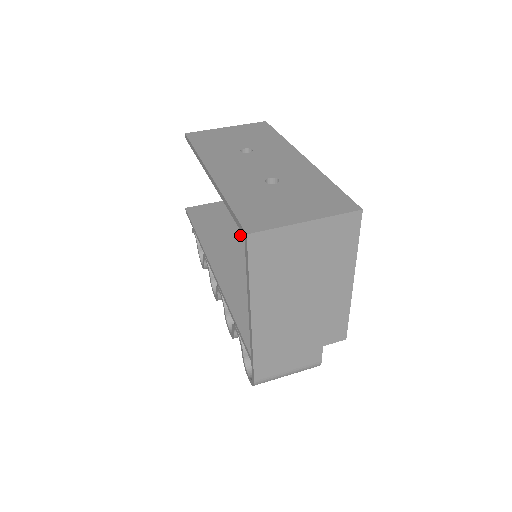
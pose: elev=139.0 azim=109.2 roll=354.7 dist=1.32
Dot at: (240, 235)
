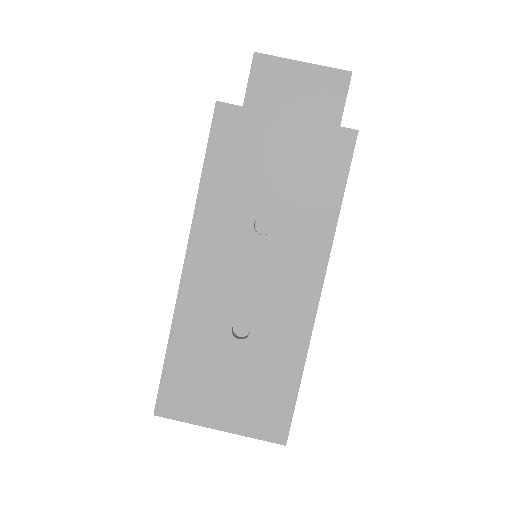
Dot at: occluded
